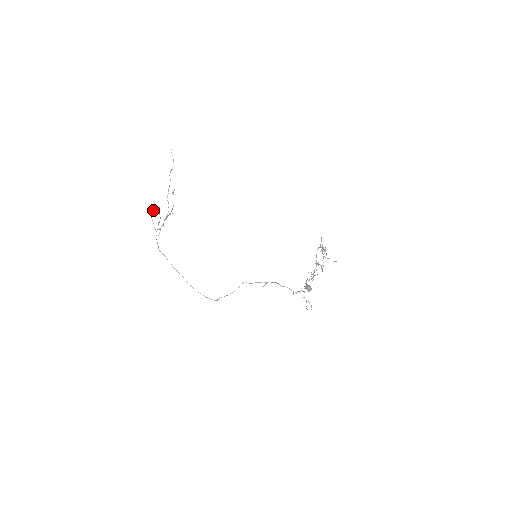
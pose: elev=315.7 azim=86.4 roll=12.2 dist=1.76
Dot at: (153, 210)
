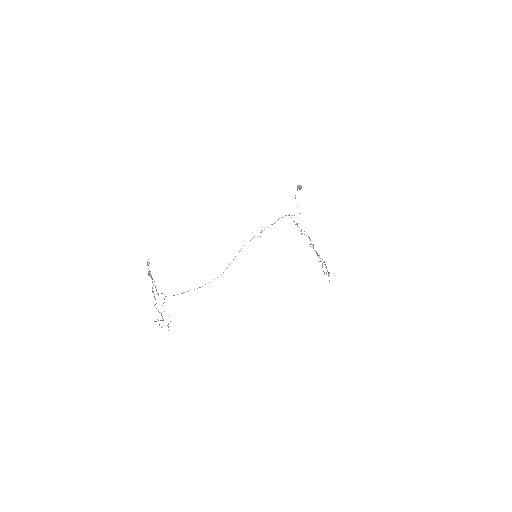
Dot at: (161, 327)
